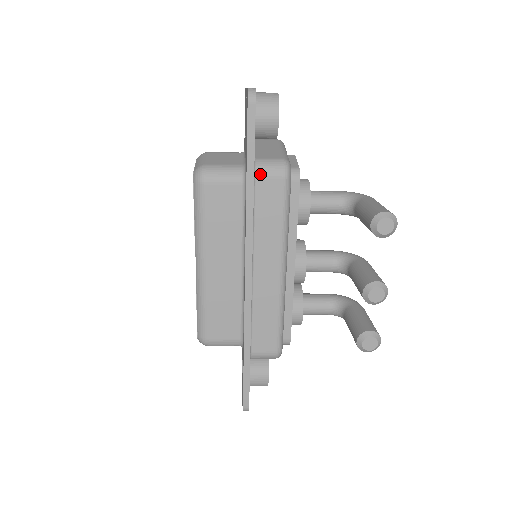
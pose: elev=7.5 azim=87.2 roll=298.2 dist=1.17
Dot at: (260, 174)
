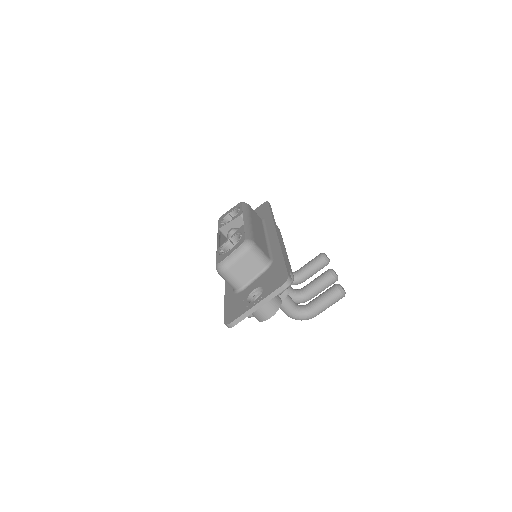
Dot at: occluded
